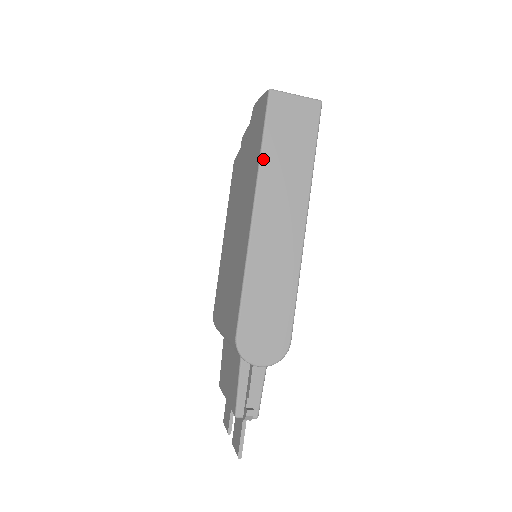
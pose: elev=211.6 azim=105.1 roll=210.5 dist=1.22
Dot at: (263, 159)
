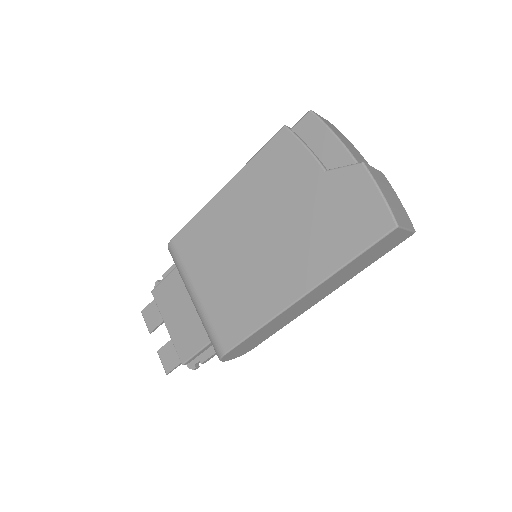
Dot at: (342, 270)
